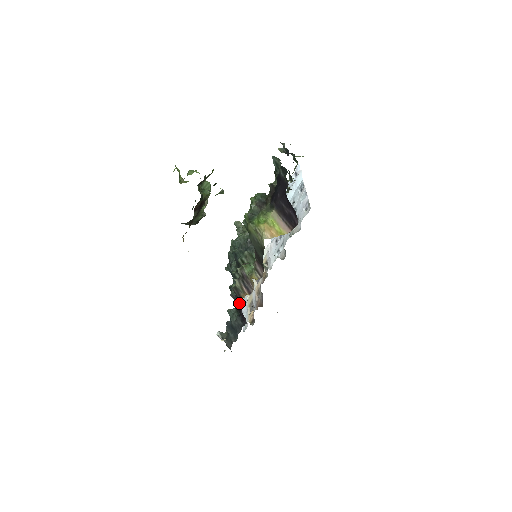
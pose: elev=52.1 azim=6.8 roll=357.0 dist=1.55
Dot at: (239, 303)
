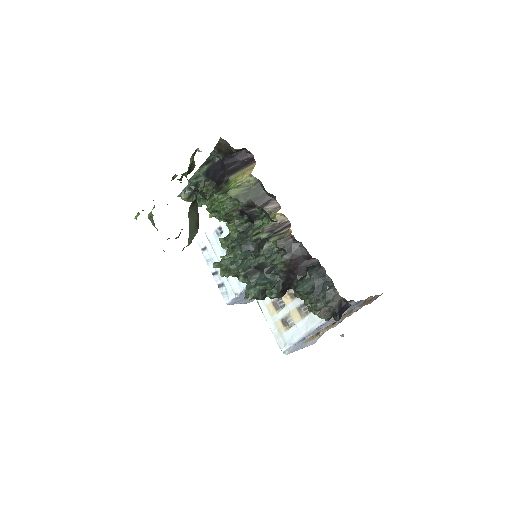
Dot at: (295, 247)
